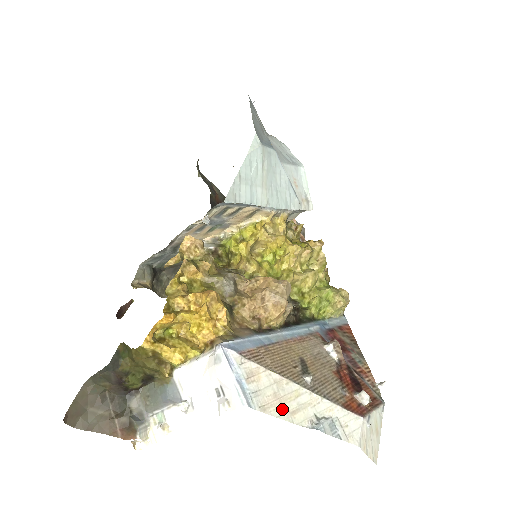
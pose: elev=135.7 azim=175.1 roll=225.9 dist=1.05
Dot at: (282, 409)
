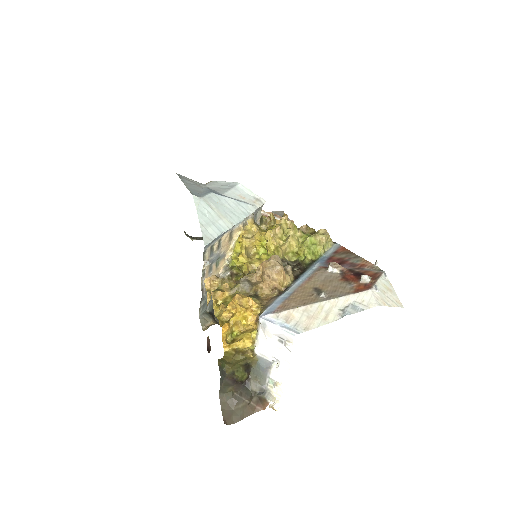
Dot at: (318, 321)
